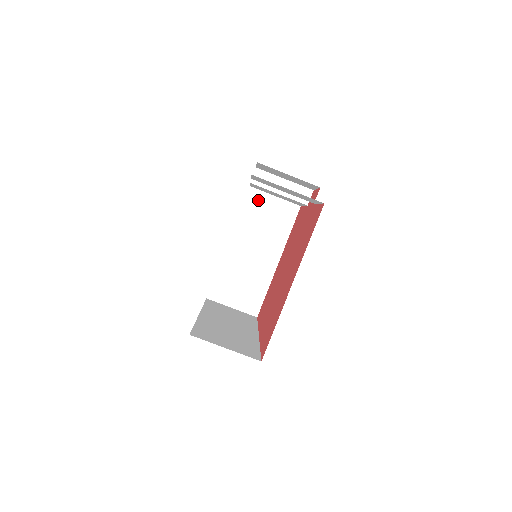
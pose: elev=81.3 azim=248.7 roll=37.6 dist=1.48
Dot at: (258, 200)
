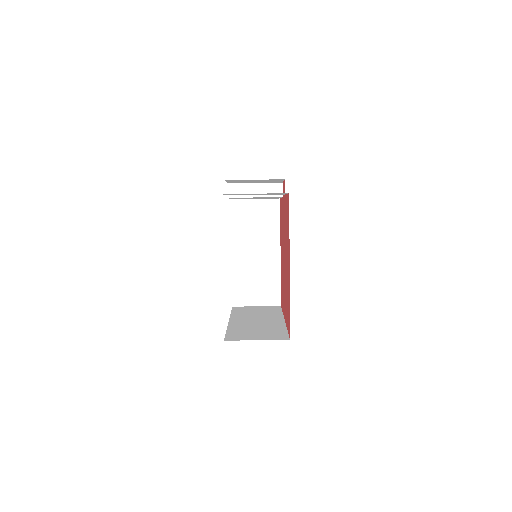
Dot at: (242, 208)
